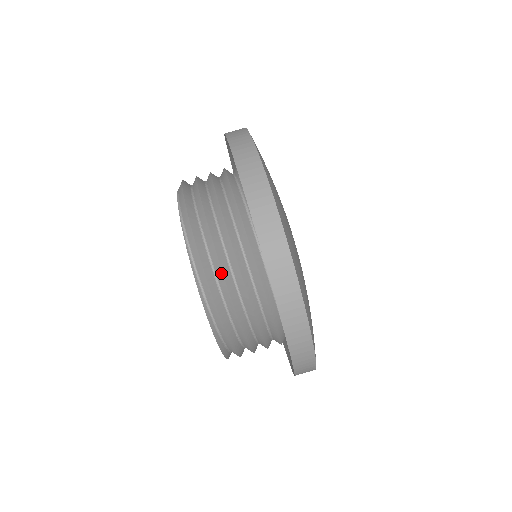
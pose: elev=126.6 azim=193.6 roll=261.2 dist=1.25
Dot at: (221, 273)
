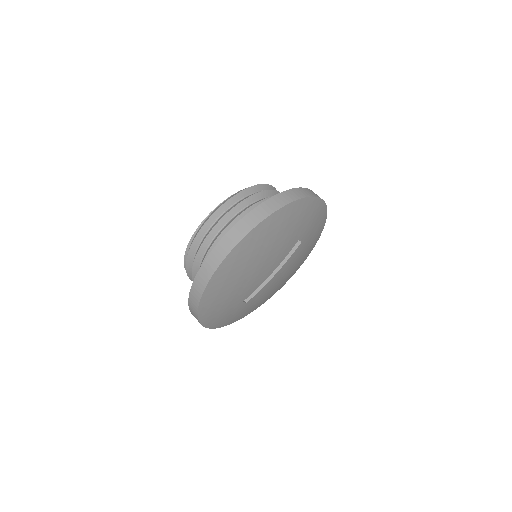
Dot at: (193, 262)
